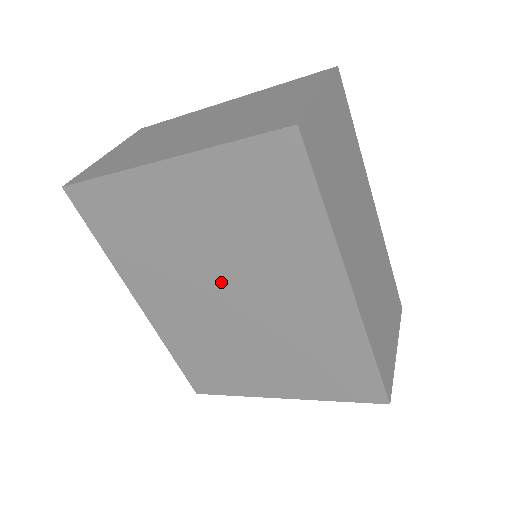
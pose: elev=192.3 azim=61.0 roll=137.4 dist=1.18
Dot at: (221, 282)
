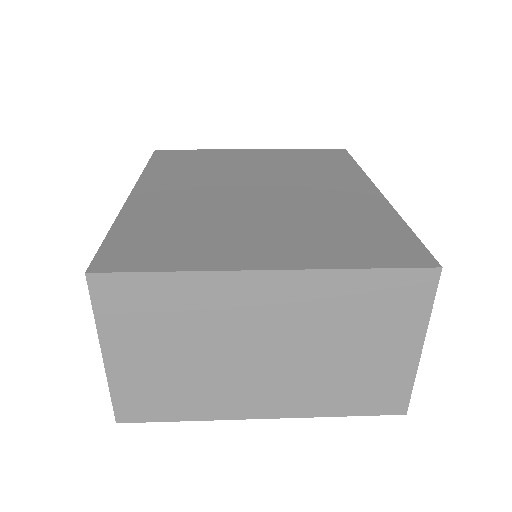
Dot at: occluded
